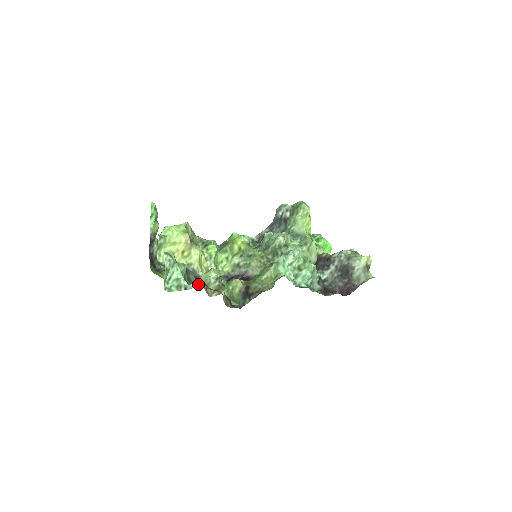
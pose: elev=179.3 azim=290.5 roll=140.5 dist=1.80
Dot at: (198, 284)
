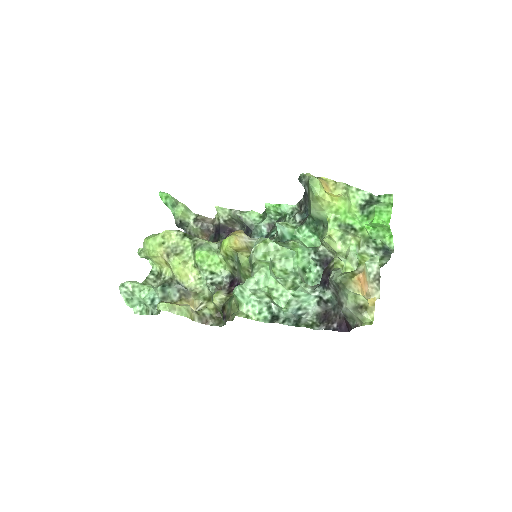
Dot at: (159, 311)
